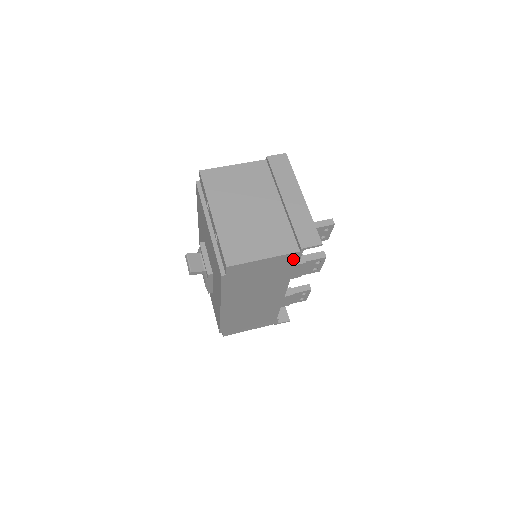
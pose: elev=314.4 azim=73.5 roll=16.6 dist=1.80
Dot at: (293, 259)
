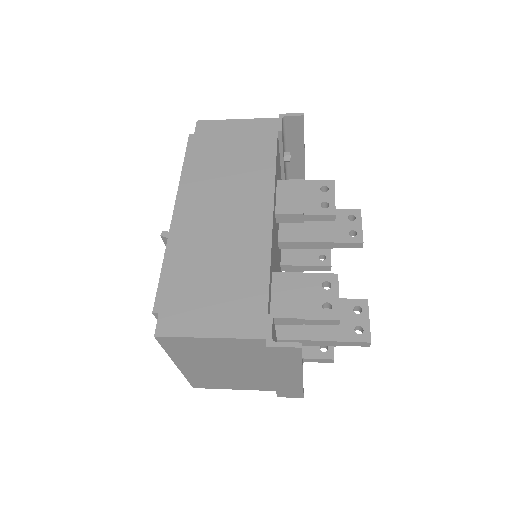
Dot at: (272, 130)
